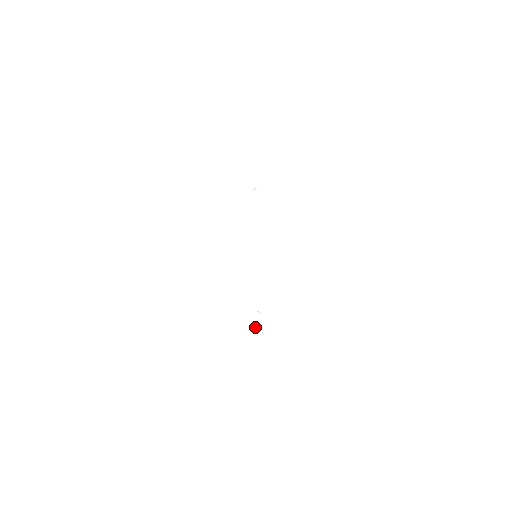
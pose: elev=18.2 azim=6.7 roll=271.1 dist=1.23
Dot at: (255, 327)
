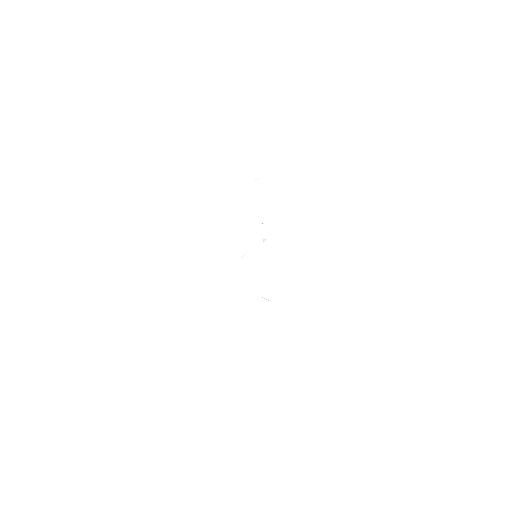
Dot at: (264, 320)
